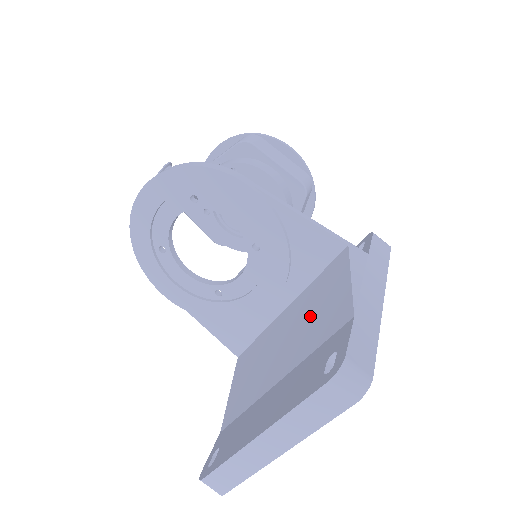
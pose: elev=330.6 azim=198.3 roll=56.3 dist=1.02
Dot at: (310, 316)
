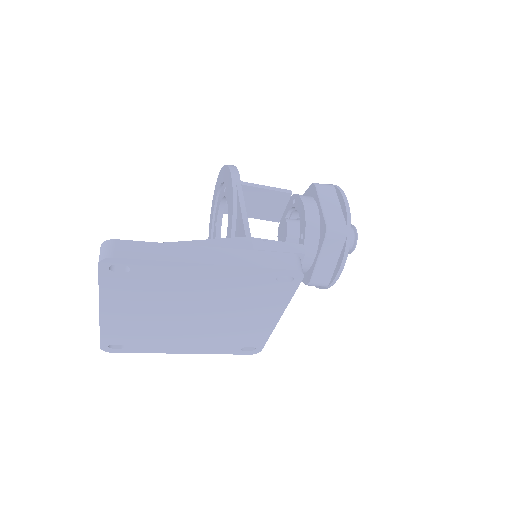
Dot at: occluded
